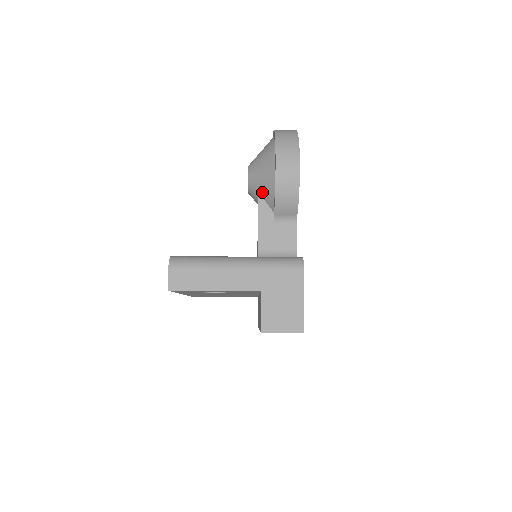
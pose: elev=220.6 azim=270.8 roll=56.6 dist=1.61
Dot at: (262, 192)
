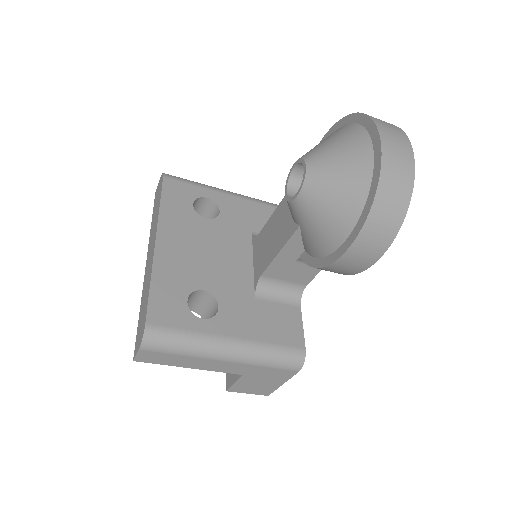
Dot at: (304, 233)
